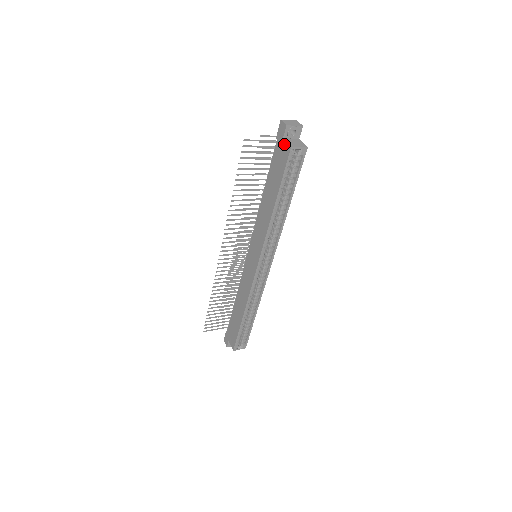
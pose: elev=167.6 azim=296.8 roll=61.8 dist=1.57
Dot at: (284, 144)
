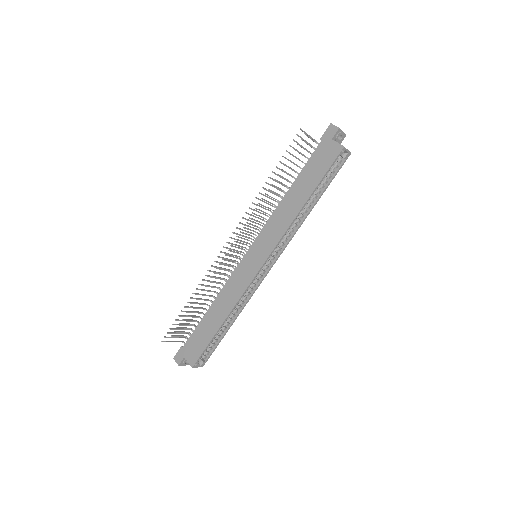
Dot at: (333, 144)
